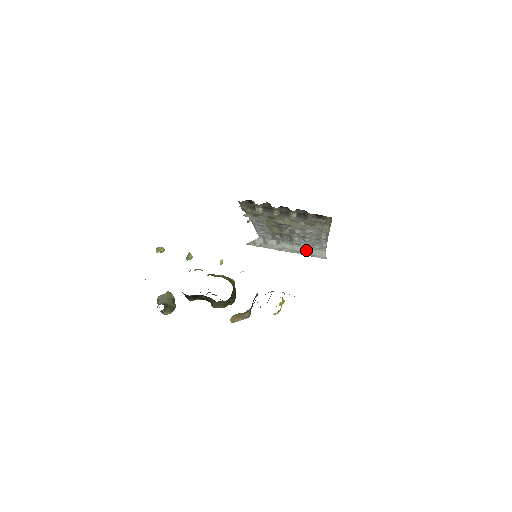
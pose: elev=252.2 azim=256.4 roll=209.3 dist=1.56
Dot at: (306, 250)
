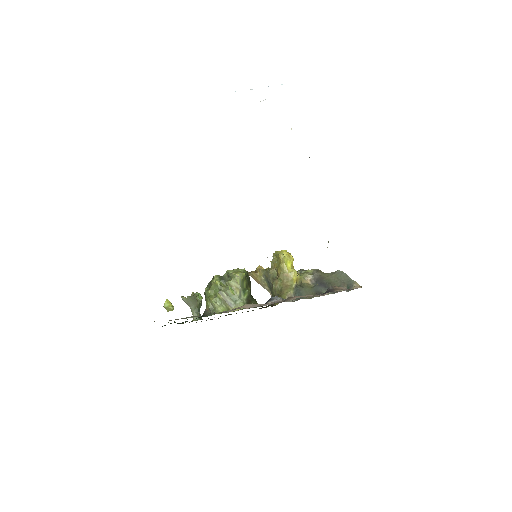
Dot at: occluded
